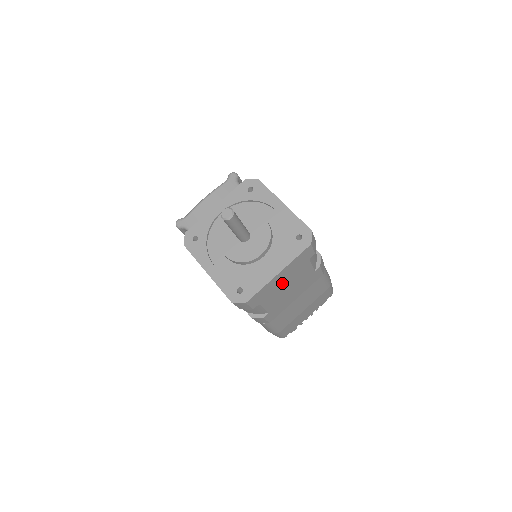
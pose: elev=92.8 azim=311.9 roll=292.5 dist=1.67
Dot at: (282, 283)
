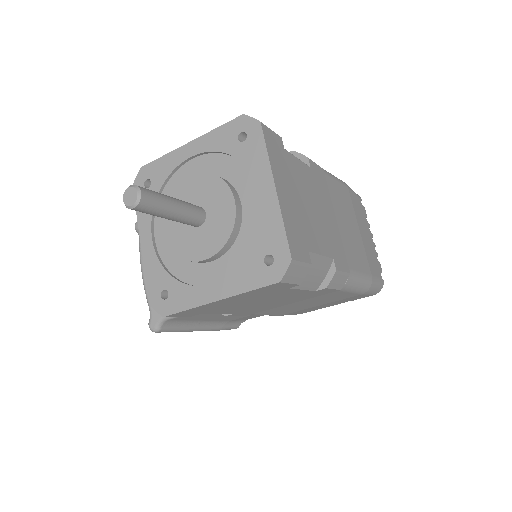
Dot at: (297, 203)
